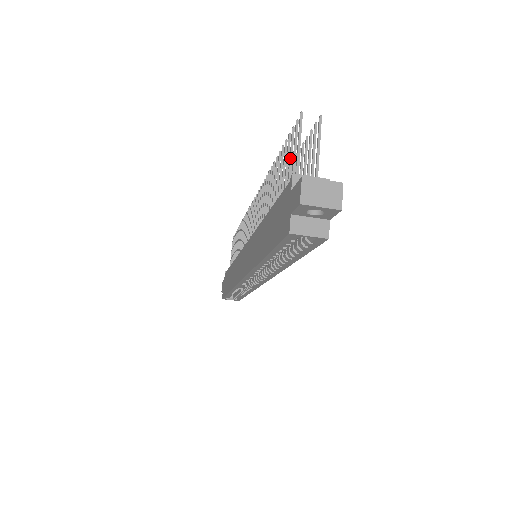
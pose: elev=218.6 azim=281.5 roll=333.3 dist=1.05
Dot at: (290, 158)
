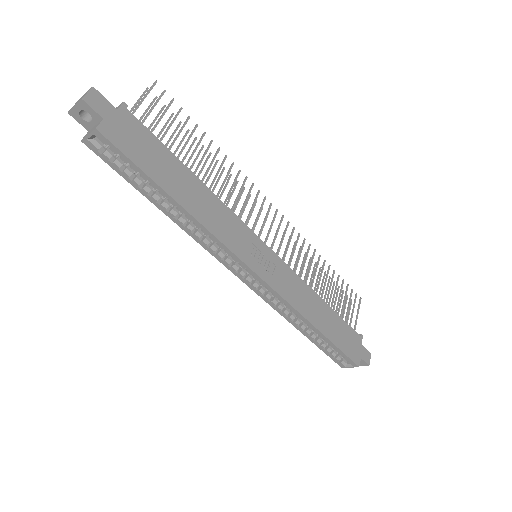
Dot at: (153, 121)
